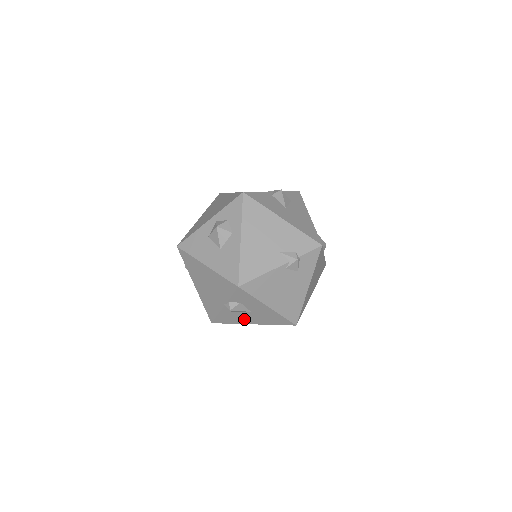
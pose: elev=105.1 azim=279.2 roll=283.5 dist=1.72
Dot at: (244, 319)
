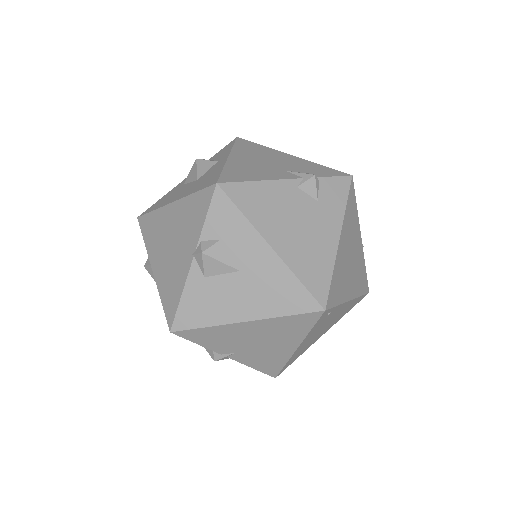
Dot at: (228, 304)
